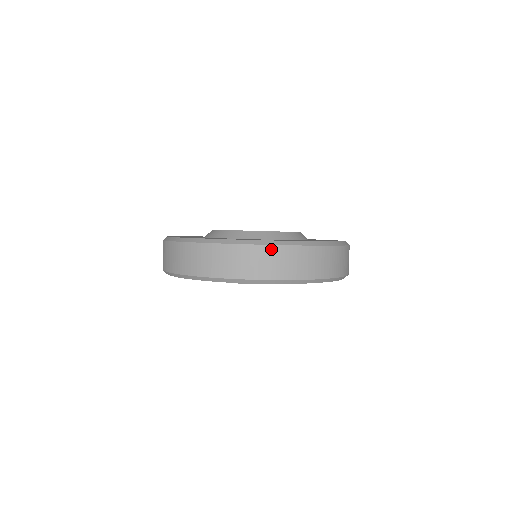
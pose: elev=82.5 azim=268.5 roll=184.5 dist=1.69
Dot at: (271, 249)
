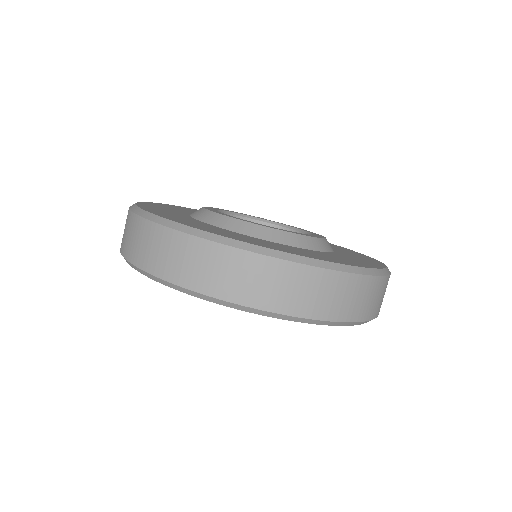
Dot at: (327, 275)
